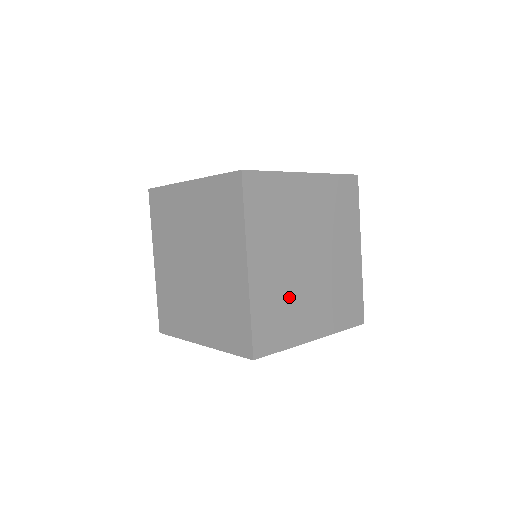
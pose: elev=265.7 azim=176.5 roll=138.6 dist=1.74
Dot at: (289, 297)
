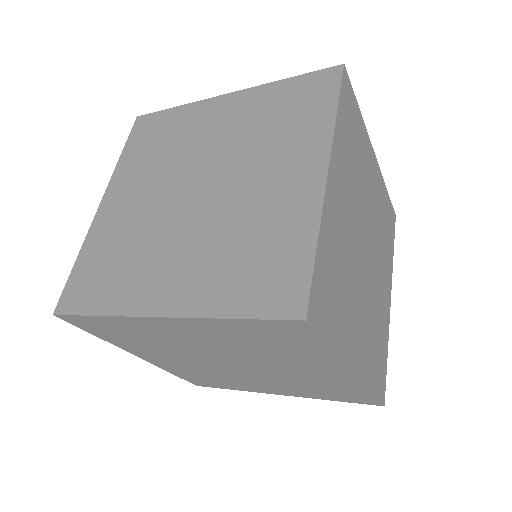
Dot at: (347, 273)
